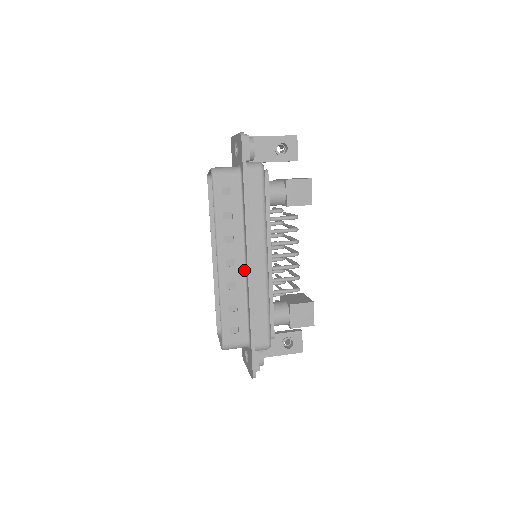
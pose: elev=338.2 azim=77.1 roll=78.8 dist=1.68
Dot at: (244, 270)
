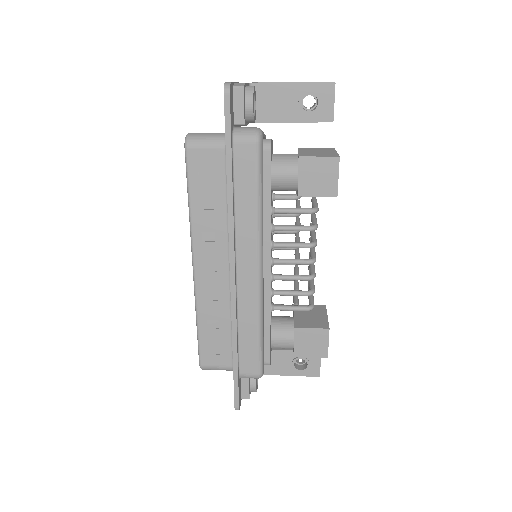
Dot at: (229, 279)
